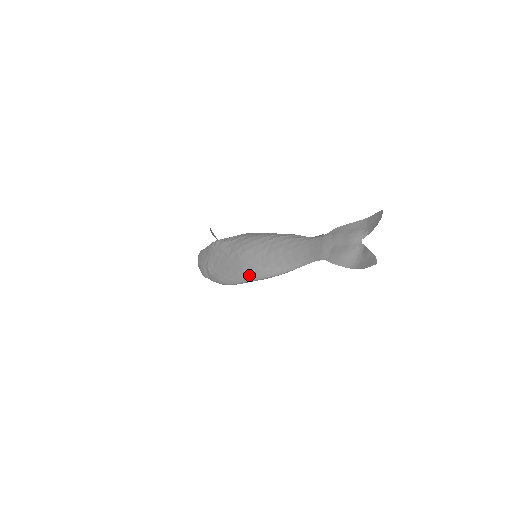
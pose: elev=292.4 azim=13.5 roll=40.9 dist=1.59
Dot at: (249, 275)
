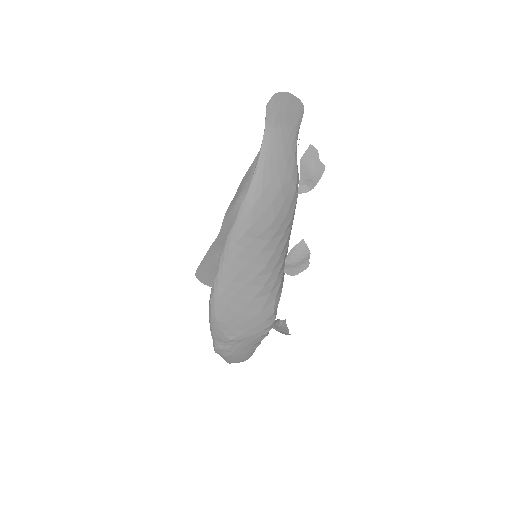
Dot at: occluded
